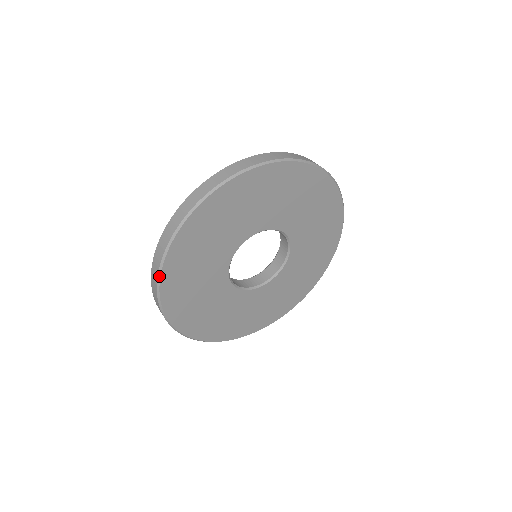
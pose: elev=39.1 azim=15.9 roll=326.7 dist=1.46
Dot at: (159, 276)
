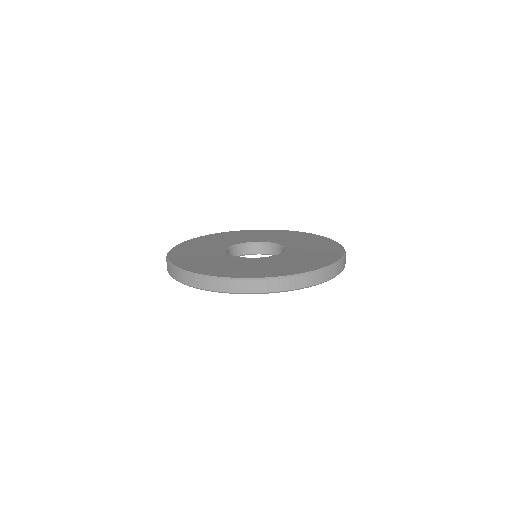
Dot at: occluded
